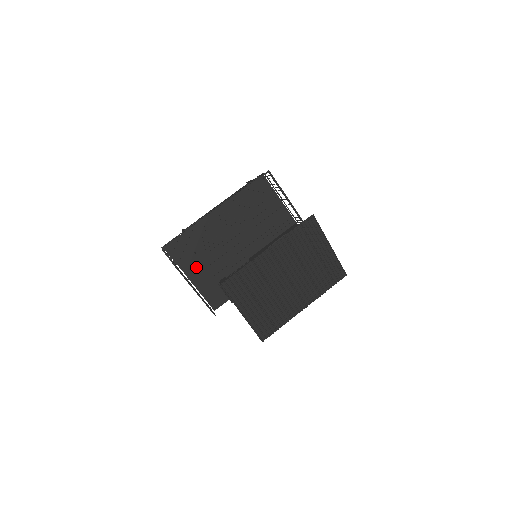
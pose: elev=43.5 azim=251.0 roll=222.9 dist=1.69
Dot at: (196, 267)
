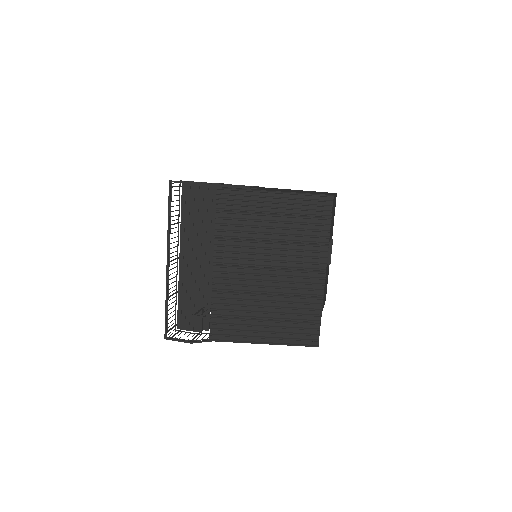
Dot at: occluded
